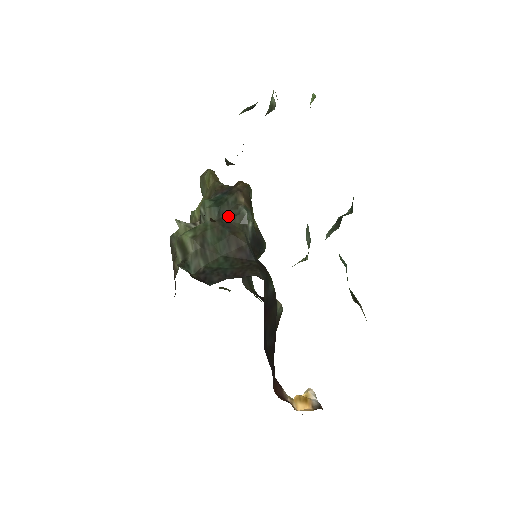
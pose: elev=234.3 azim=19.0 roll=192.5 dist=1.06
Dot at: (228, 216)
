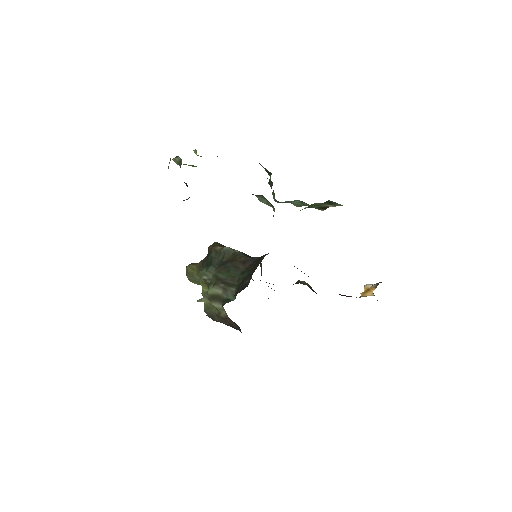
Dot at: (221, 261)
